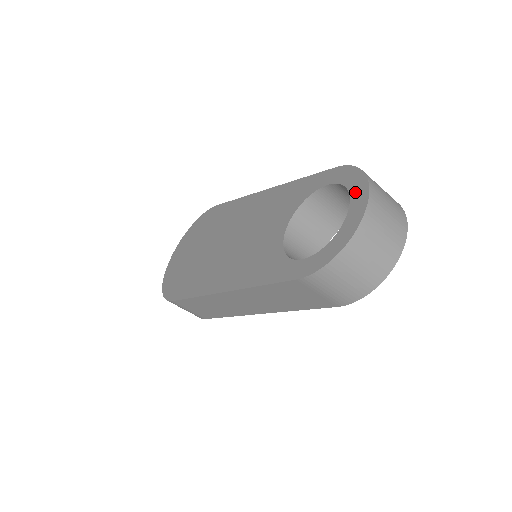
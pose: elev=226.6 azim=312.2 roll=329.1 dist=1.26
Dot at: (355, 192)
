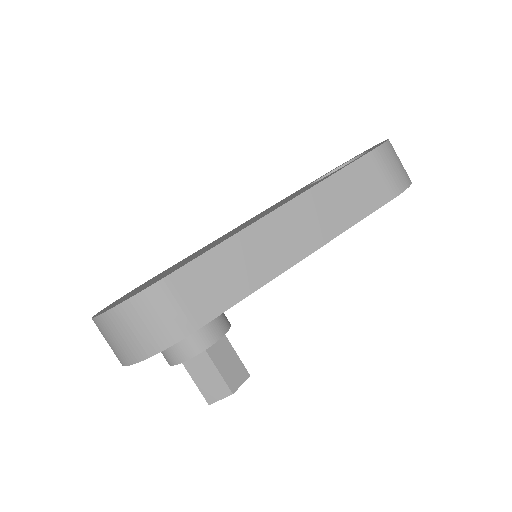
Dot at: (358, 155)
